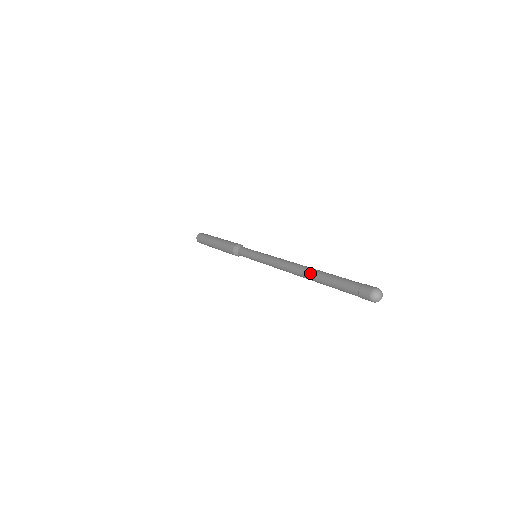
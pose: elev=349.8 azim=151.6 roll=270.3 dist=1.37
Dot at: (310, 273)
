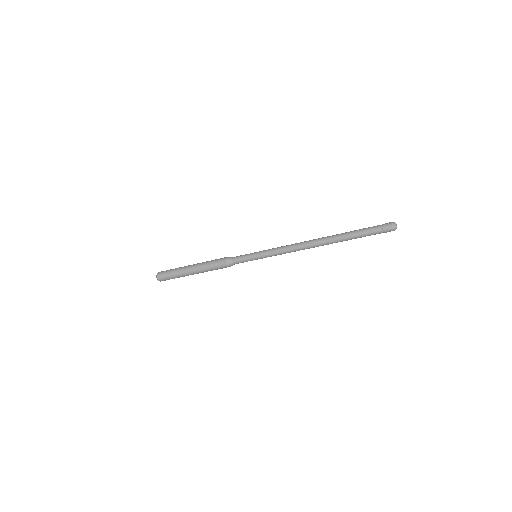
Dot at: (332, 235)
